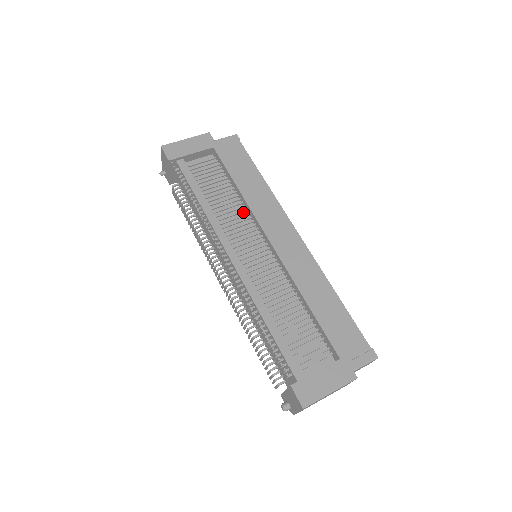
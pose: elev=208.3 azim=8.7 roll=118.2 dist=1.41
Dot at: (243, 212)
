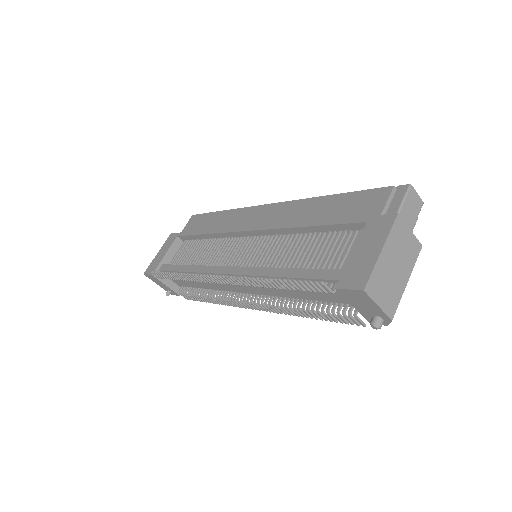
Dot at: occluded
